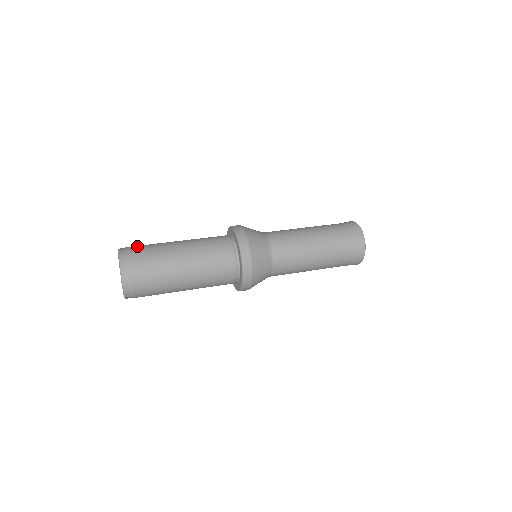
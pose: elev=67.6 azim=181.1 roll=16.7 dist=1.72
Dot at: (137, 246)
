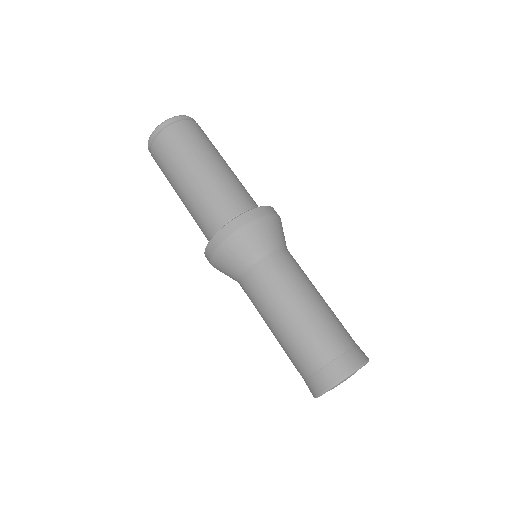
Dot at: occluded
